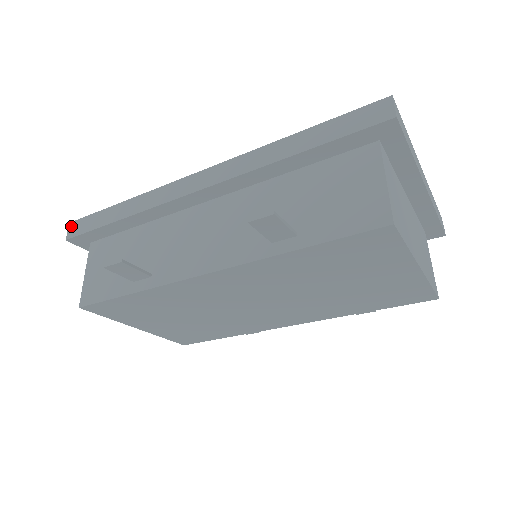
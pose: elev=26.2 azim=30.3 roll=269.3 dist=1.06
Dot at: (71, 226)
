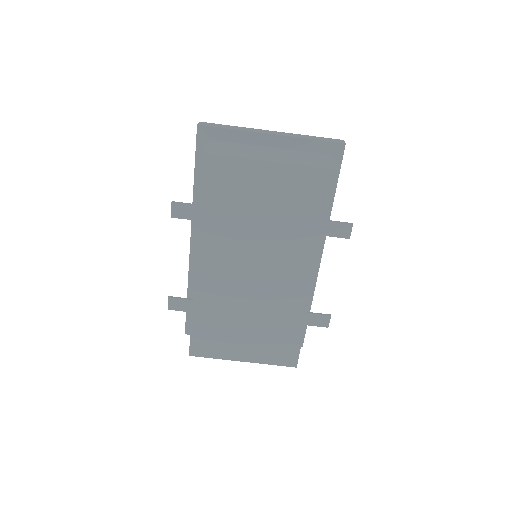
Dot at: occluded
